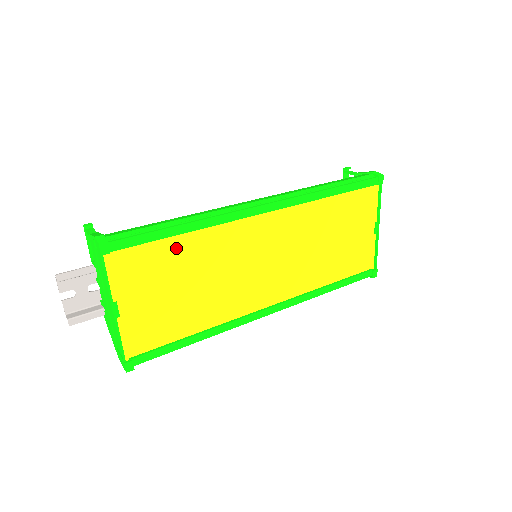
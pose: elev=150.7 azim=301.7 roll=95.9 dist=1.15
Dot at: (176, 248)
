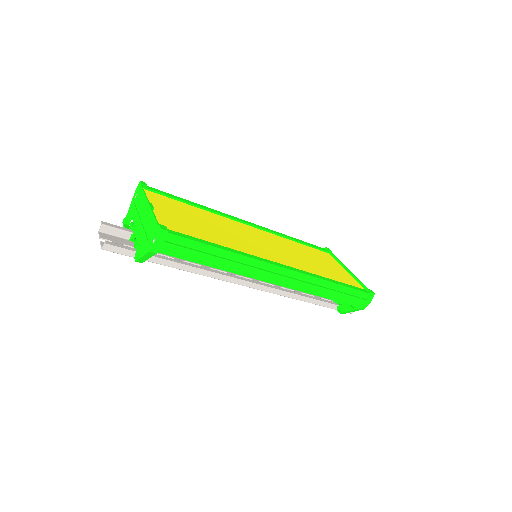
Dot at: (191, 209)
